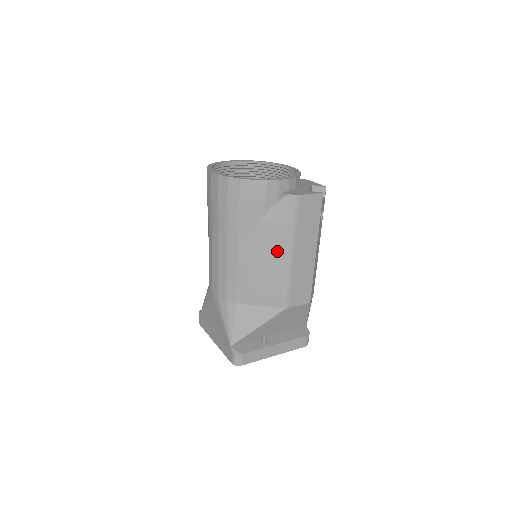
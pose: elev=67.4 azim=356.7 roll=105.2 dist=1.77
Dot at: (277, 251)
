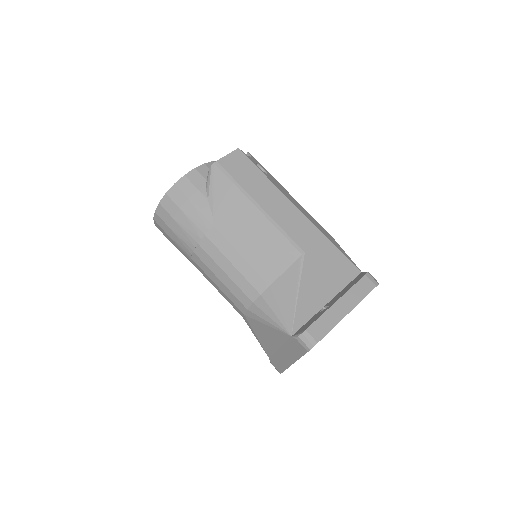
Dot at: (244, 216)
